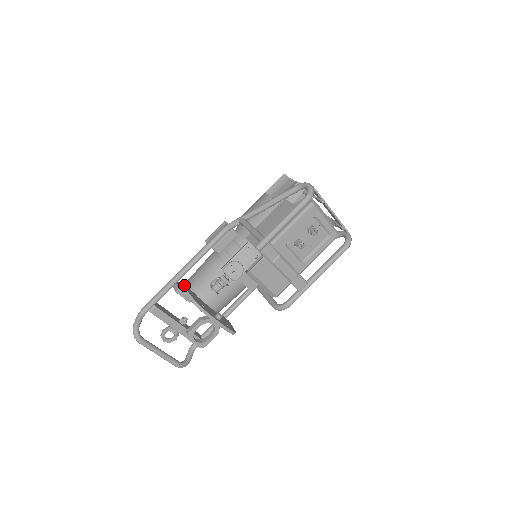
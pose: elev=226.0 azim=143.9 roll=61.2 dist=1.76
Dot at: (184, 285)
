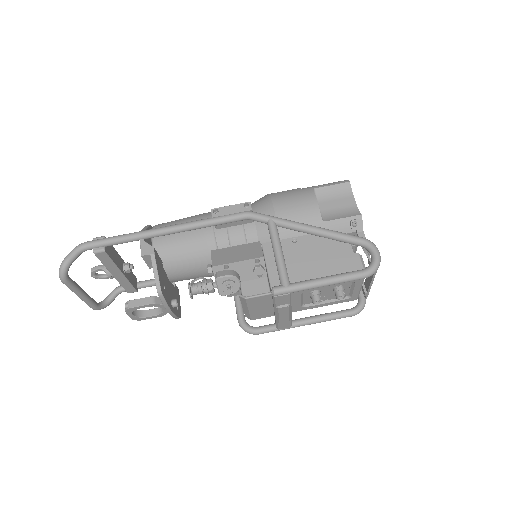
Dot at: (156, 251)
